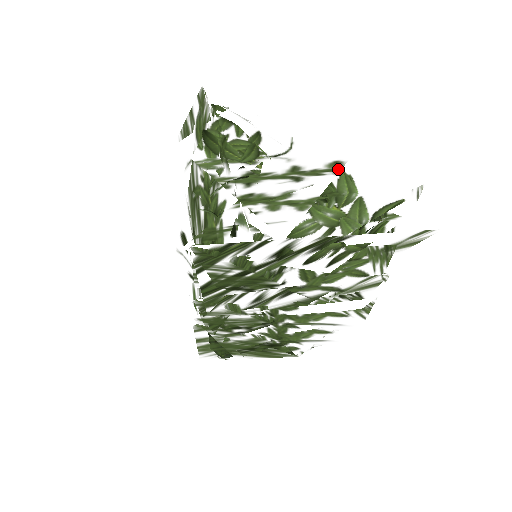
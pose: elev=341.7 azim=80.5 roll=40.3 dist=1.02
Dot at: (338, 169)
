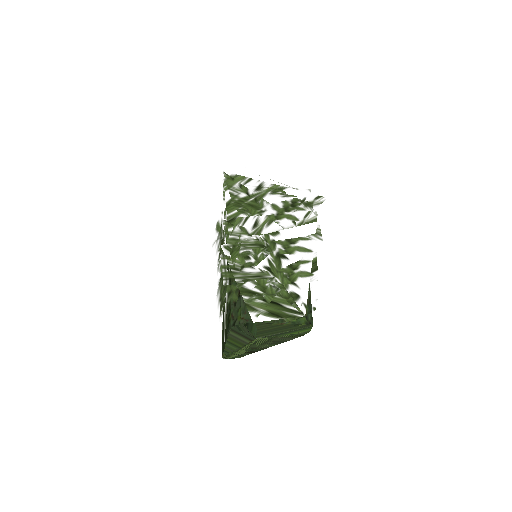
Dot at: occluded
